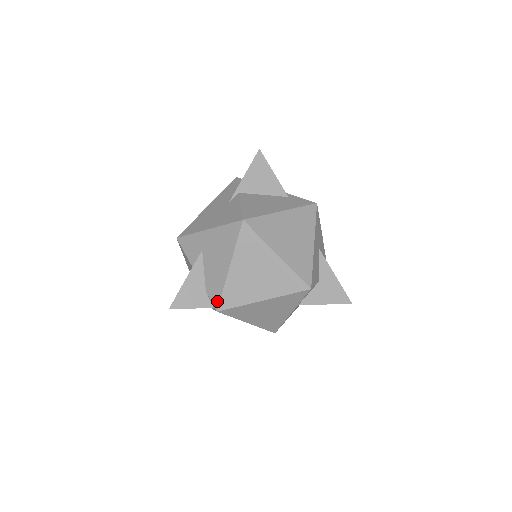
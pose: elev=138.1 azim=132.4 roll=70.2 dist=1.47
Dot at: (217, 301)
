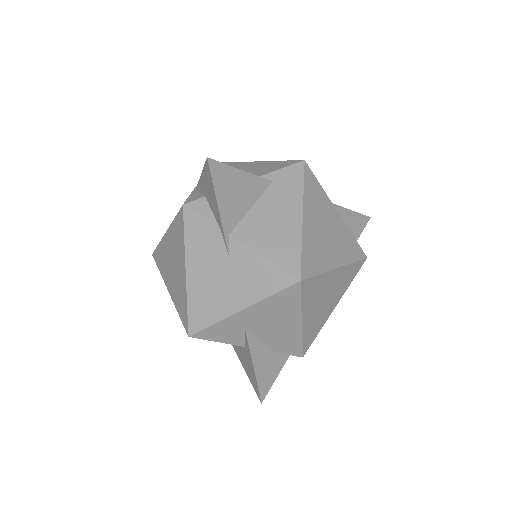
Dot at: (298, 352)
